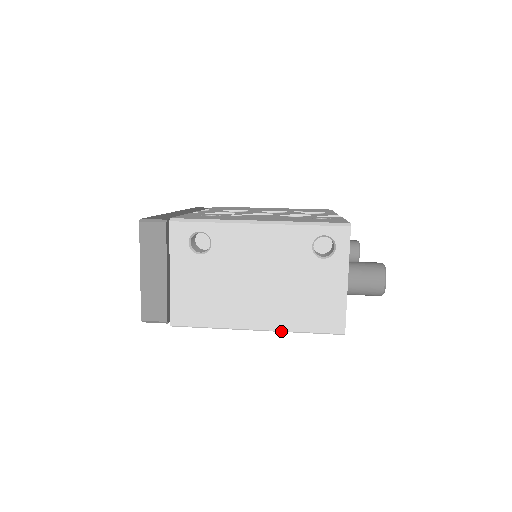
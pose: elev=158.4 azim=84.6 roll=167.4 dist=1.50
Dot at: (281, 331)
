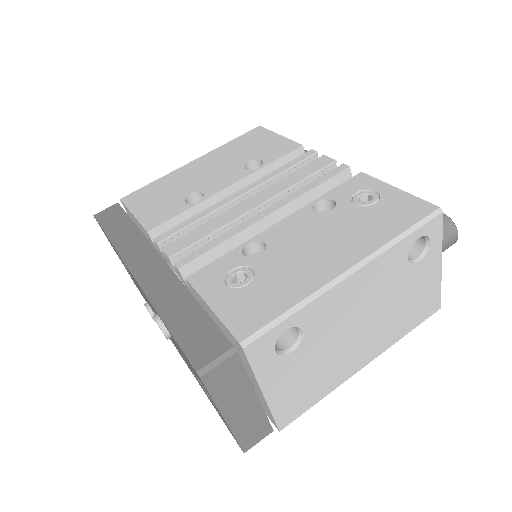
Dot at: occluded
